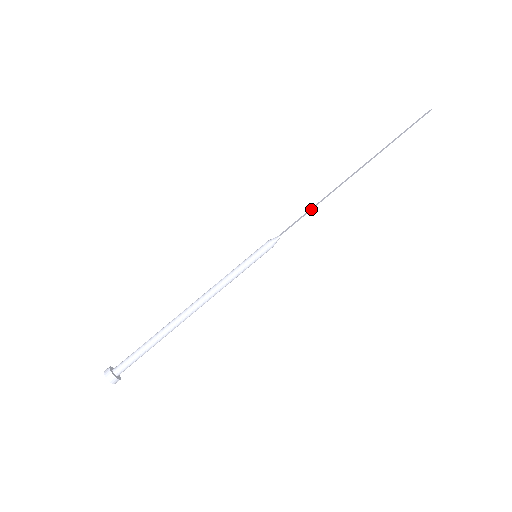
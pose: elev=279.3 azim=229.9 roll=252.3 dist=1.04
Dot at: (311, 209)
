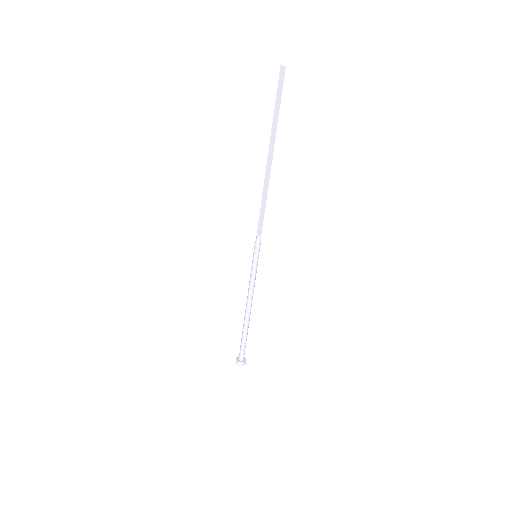
Dot at: (263, 206)
